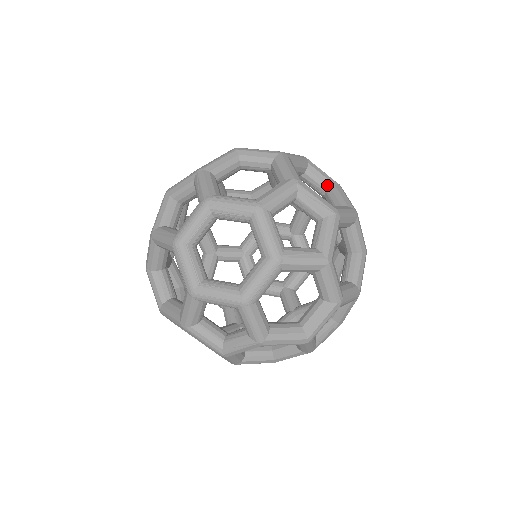
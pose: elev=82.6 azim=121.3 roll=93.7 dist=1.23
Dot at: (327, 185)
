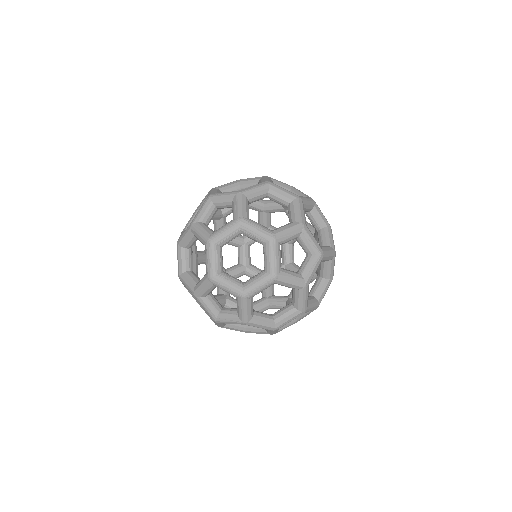
Dot at: (322, 225)
